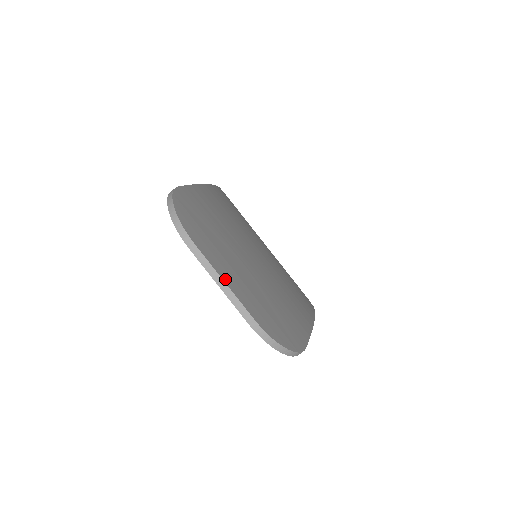
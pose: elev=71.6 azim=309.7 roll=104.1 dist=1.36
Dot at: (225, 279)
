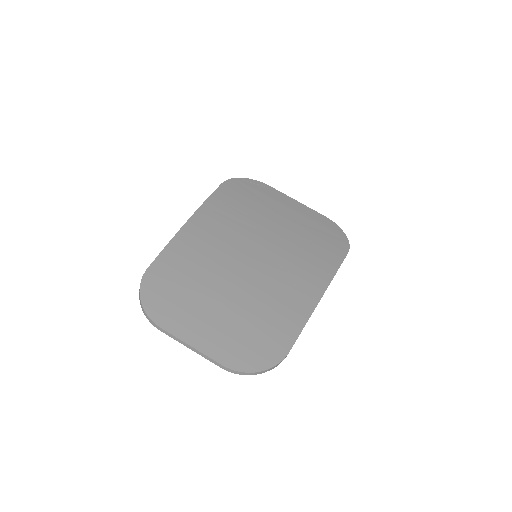
Dot at: (192, 342)
